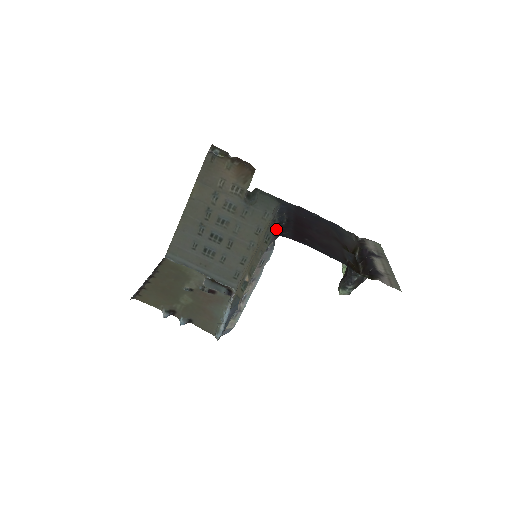
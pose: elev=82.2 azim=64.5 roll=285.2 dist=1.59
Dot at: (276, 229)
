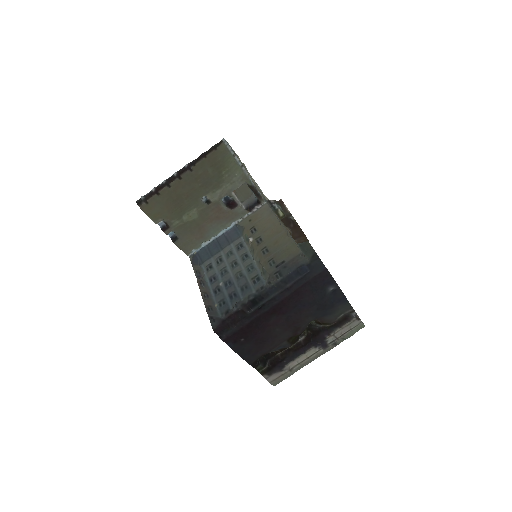
Dot at: (239, 310)
